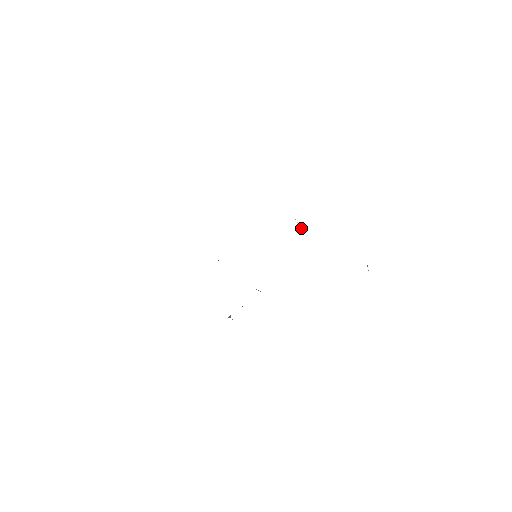
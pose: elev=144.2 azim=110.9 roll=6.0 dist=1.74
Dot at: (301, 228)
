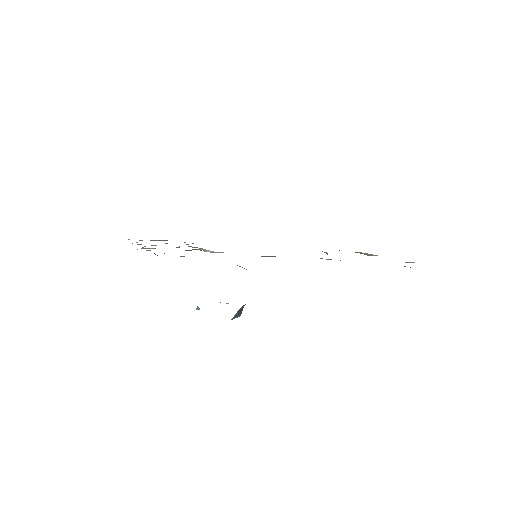
Dot at: (327, 253)
